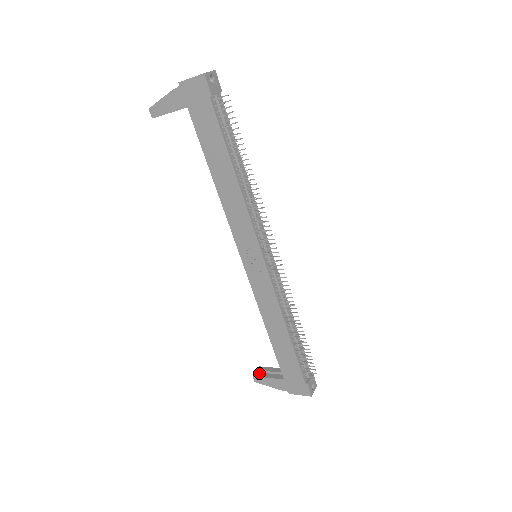
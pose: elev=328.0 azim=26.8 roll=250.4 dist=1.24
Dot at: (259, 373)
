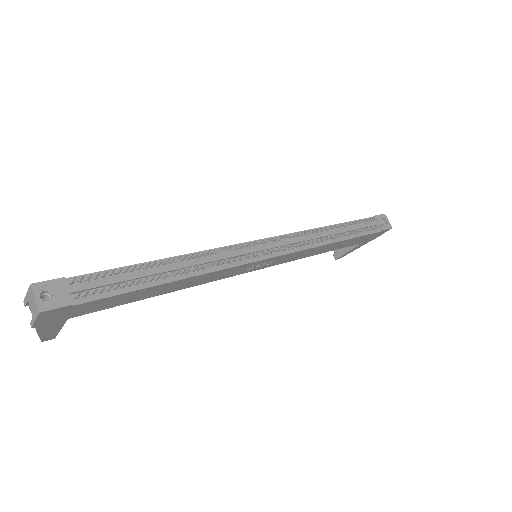
Dot at: (336, 253)
